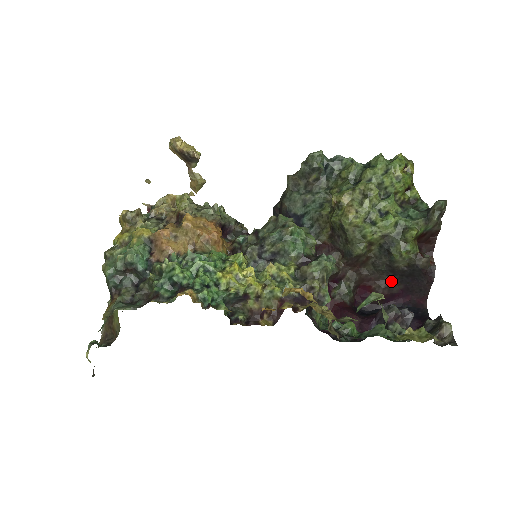
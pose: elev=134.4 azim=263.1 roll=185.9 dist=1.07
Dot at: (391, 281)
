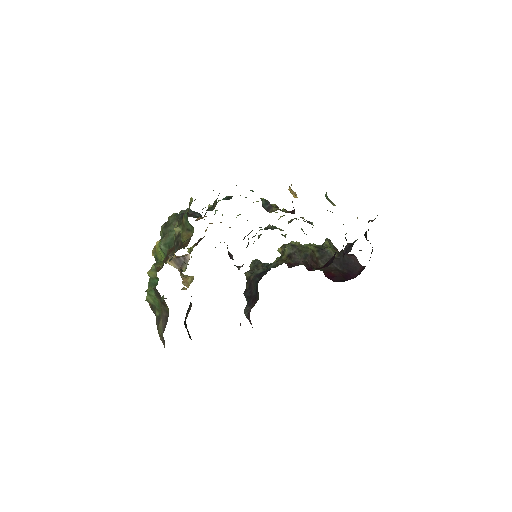
Dot at: (338, 269)
